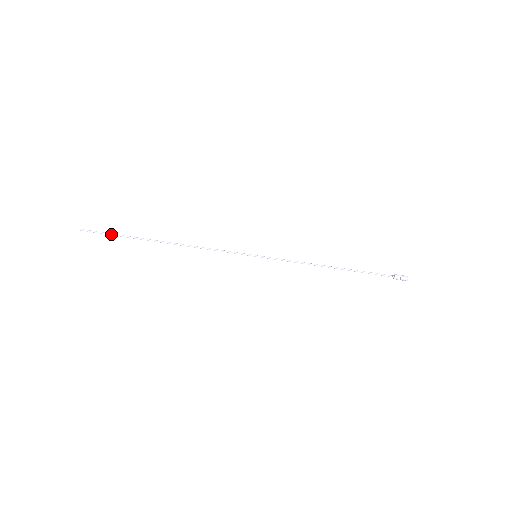
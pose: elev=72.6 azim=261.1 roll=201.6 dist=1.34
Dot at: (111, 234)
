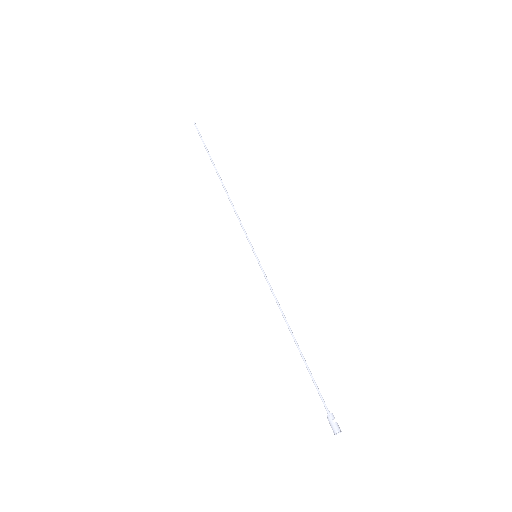
Dot at: (204, 143)
